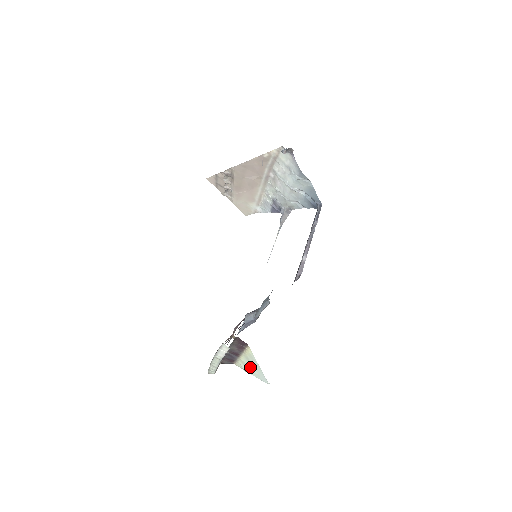
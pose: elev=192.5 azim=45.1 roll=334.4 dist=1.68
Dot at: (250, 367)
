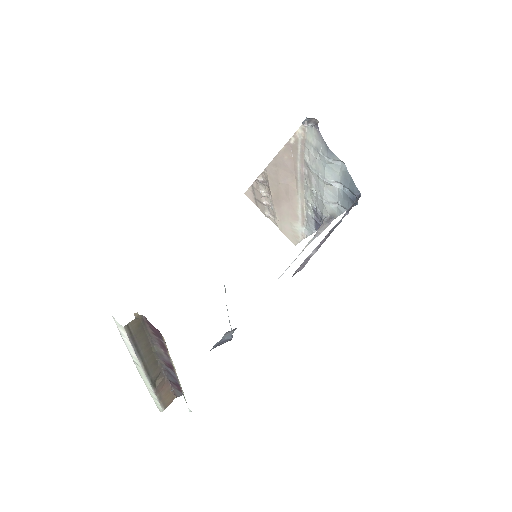
Dot at: (180, 386)
